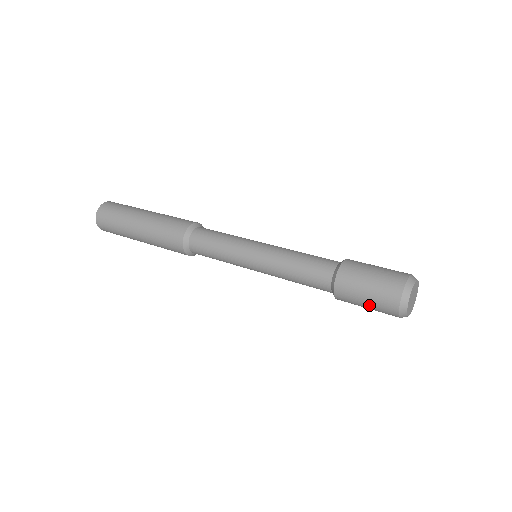
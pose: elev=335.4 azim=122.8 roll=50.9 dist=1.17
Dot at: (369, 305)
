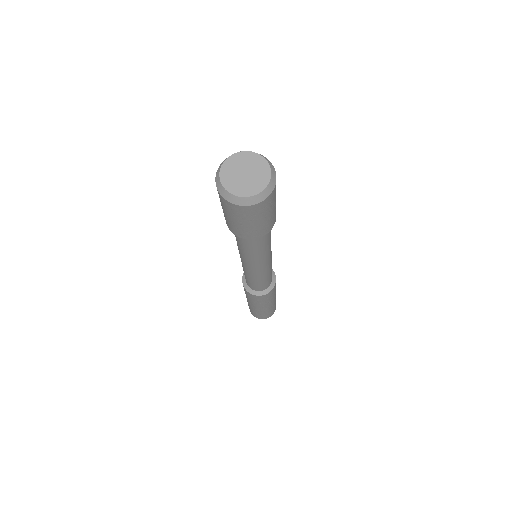
Dot at: occluded
